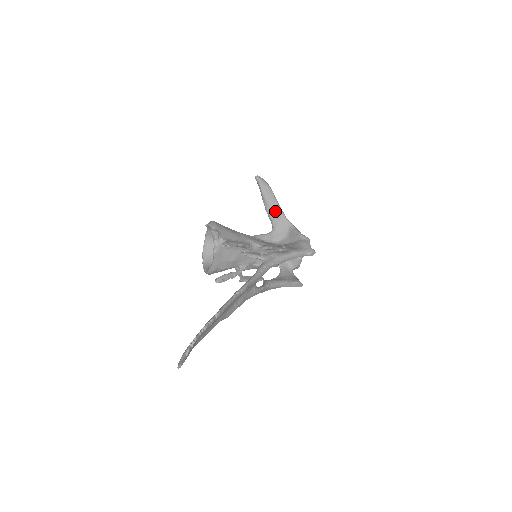
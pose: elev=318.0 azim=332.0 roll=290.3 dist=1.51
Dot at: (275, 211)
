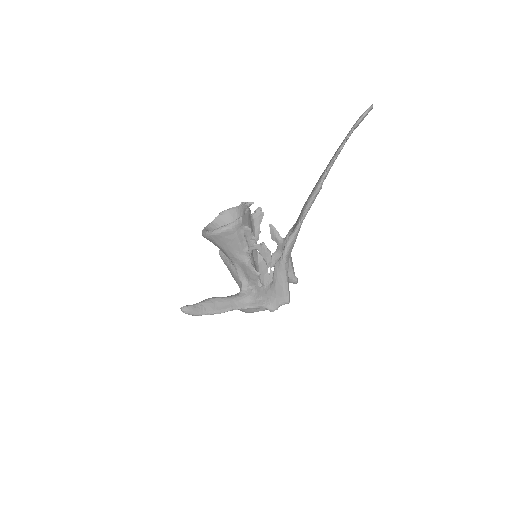
Dot at: occluded
